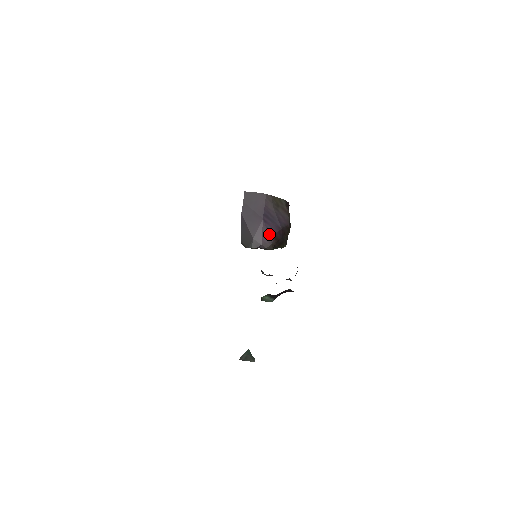
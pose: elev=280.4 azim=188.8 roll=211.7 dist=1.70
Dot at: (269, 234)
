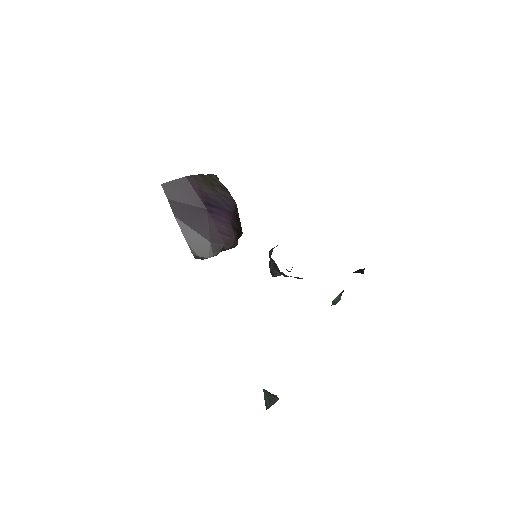
Dot at: (225, 226)
